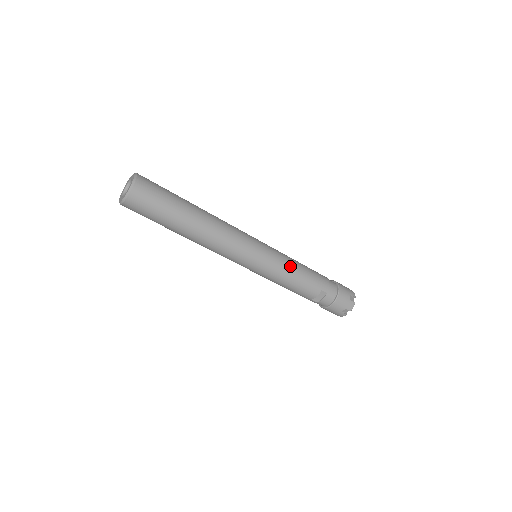
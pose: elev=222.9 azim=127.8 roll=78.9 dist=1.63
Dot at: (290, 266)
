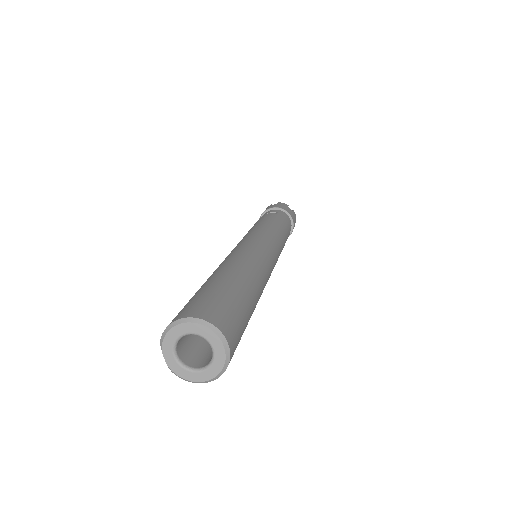
Dot at: occluded
